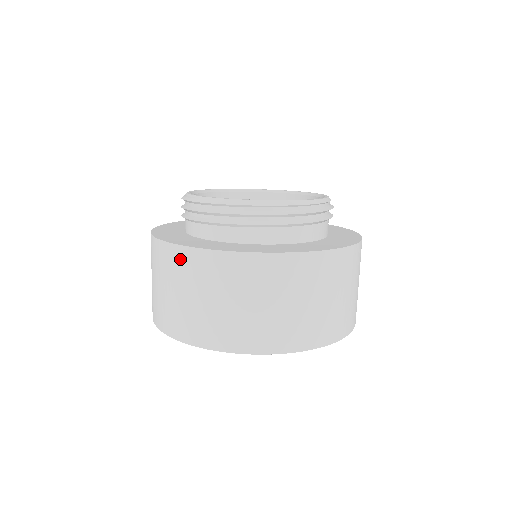
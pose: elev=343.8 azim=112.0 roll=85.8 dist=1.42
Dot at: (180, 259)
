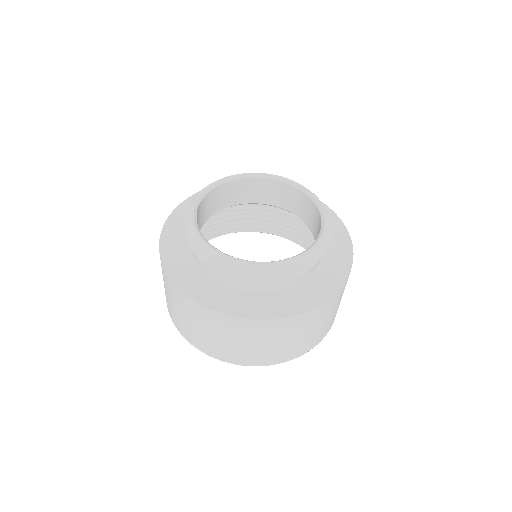
Dot at: occluded
